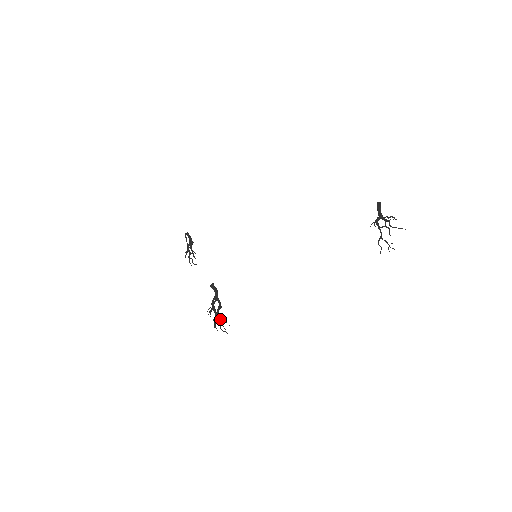
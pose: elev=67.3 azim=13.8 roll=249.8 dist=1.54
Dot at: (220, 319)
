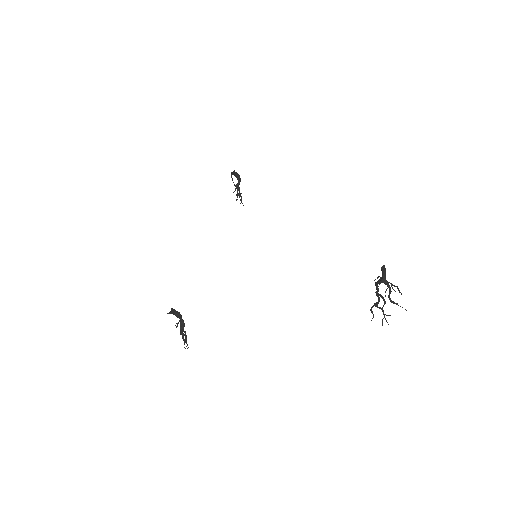
Dot at: (182, 338)
